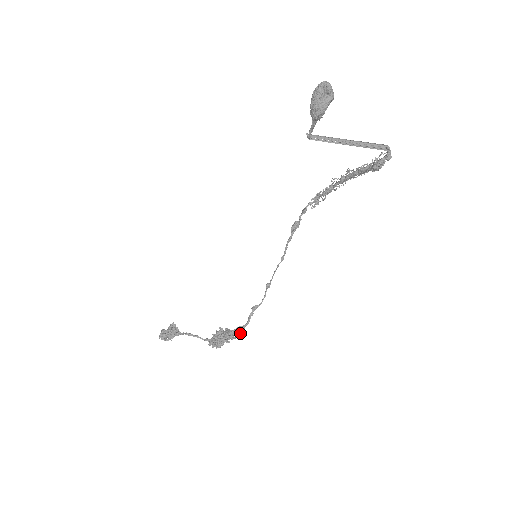
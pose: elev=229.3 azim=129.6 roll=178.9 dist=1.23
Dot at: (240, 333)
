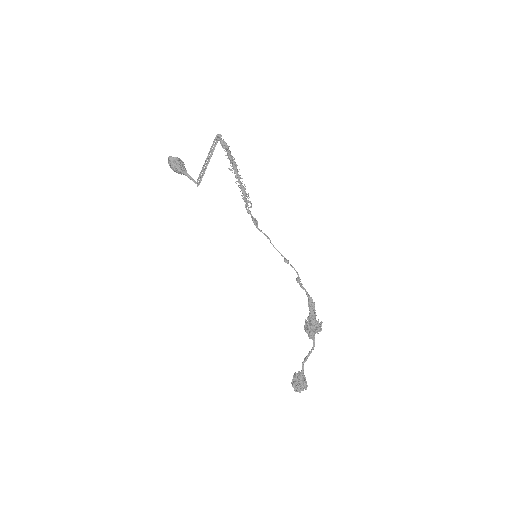
Dot at: (313, 304)
